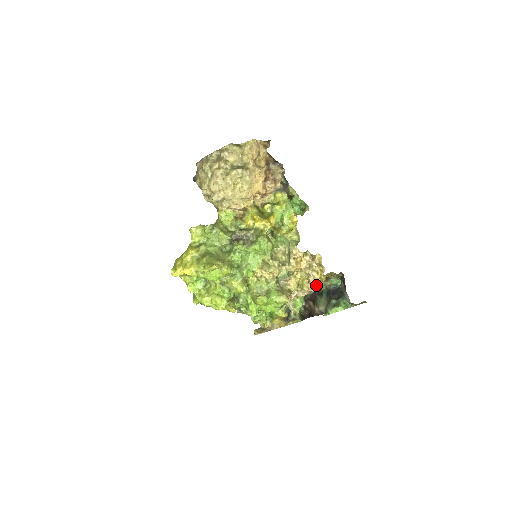
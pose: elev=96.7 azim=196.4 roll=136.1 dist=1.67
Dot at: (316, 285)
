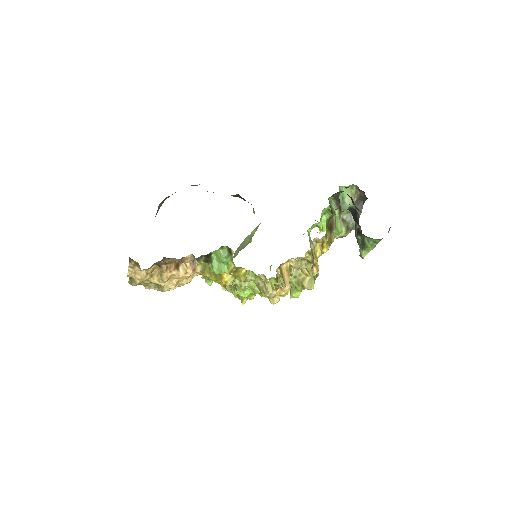
Dot at: occluded
